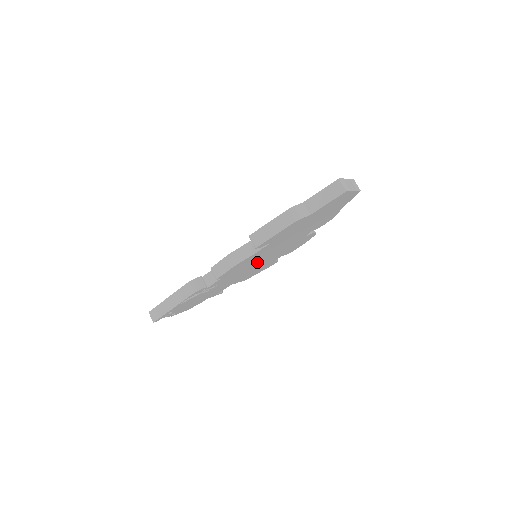
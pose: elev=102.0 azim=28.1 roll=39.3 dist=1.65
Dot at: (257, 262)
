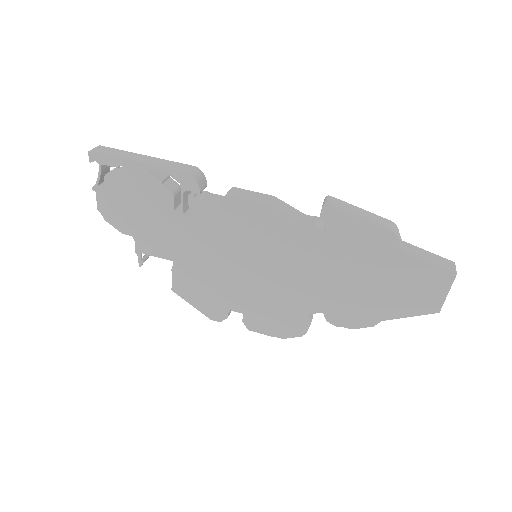
Dot at: (249, 260)
